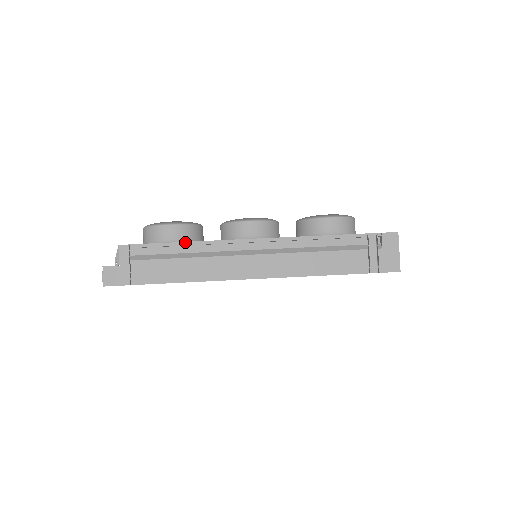
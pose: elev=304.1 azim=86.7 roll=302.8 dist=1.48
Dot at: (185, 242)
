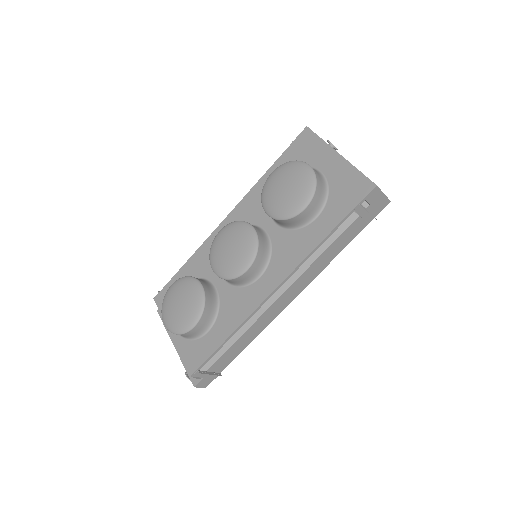
Dot at: (230, 336)
